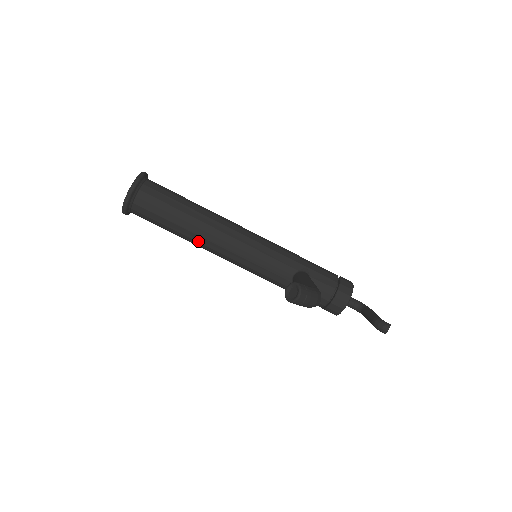
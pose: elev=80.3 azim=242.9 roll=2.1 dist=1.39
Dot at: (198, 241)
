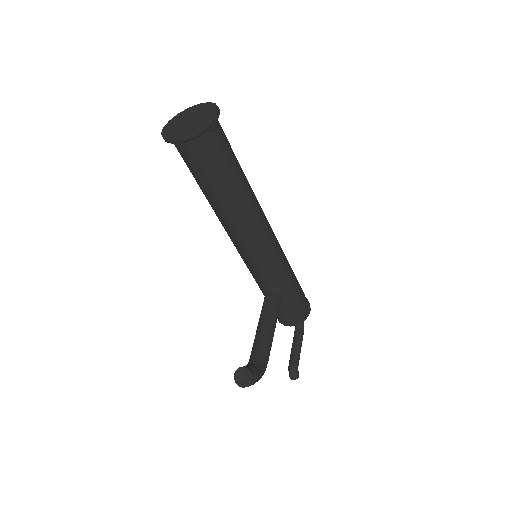
Dot at: (216, 214)
